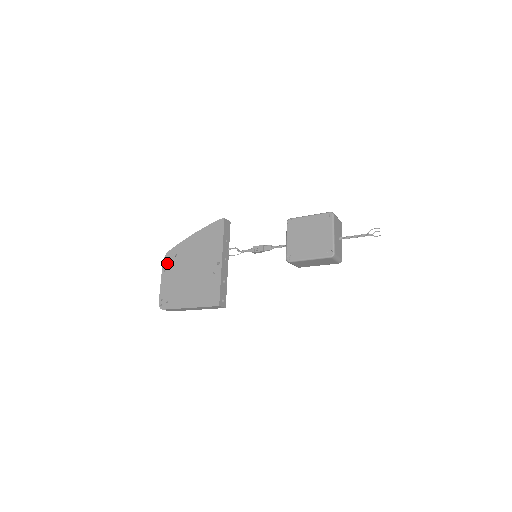
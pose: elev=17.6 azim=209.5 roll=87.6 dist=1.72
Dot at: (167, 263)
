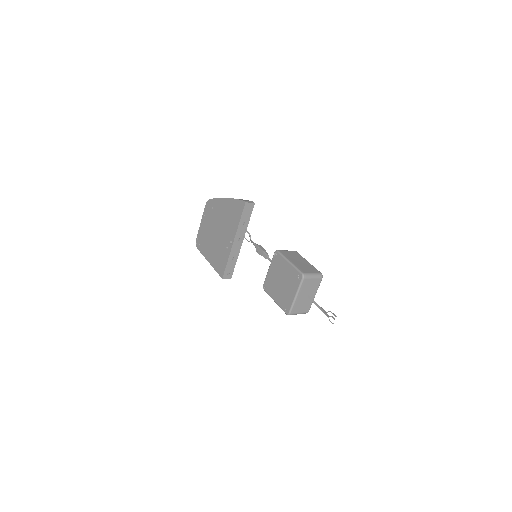
Dot at: (207, 210)
